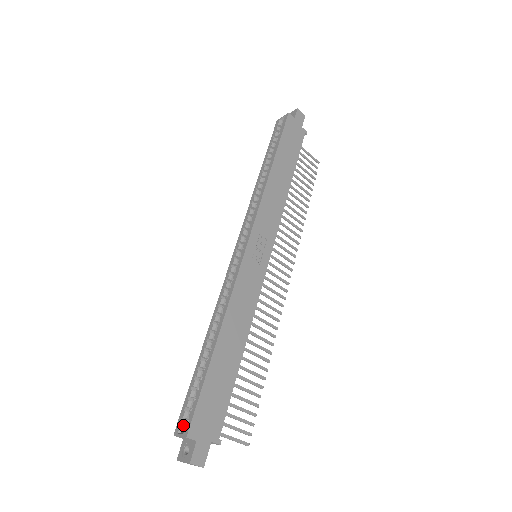
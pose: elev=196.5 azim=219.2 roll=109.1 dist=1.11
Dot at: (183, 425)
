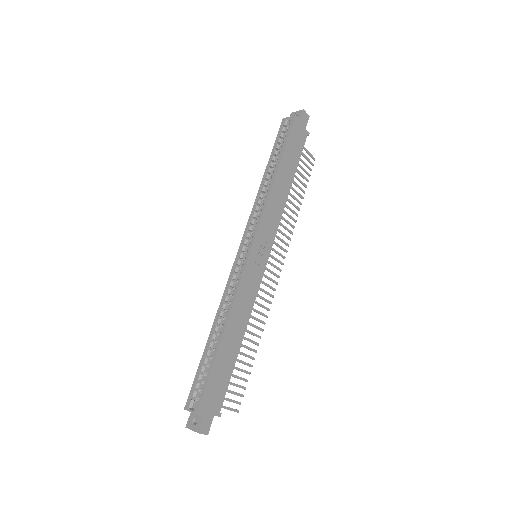
Dot at: (192, 402)
